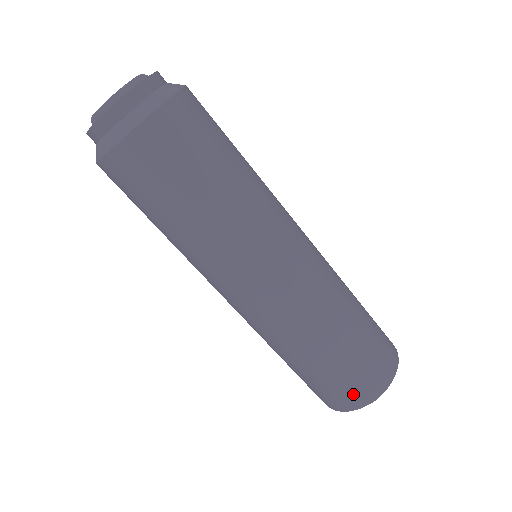
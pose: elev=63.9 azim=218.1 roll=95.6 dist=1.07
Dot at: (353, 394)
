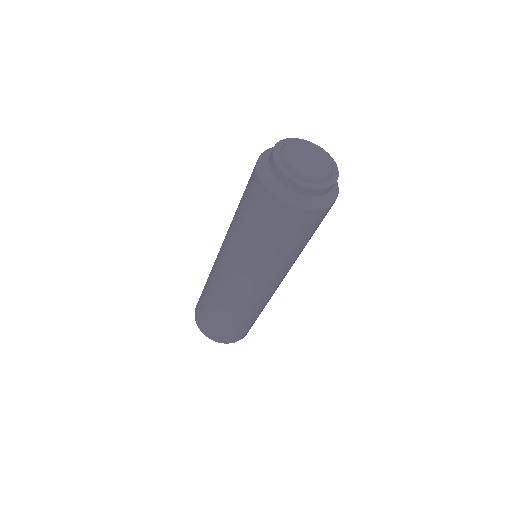
Dot at: occluded
